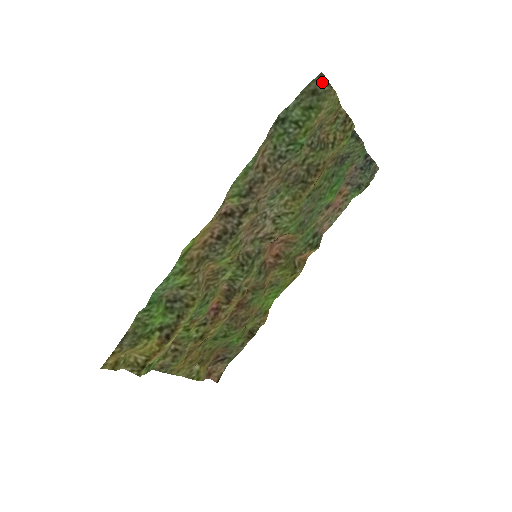
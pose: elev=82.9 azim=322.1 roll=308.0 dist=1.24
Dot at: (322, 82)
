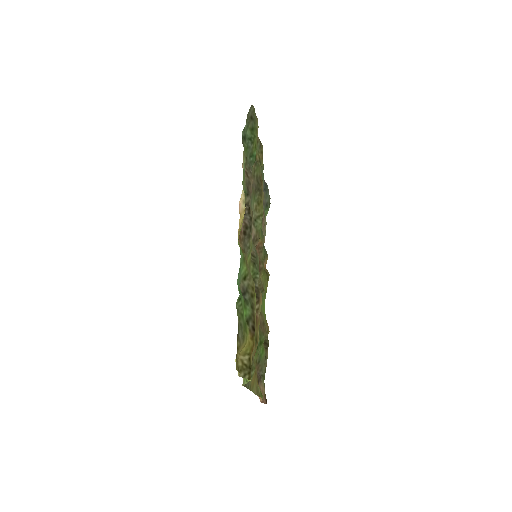
Dot at: (253, 111)
